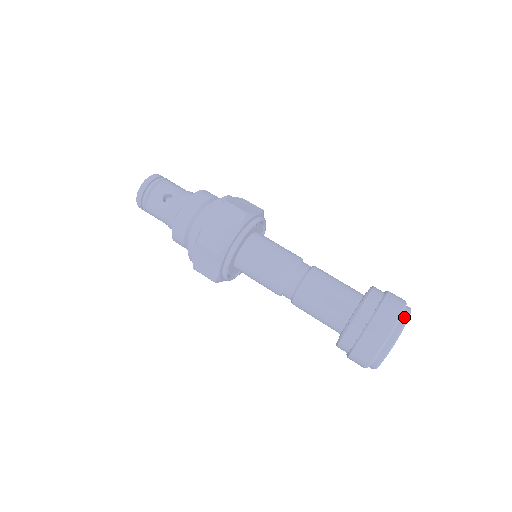
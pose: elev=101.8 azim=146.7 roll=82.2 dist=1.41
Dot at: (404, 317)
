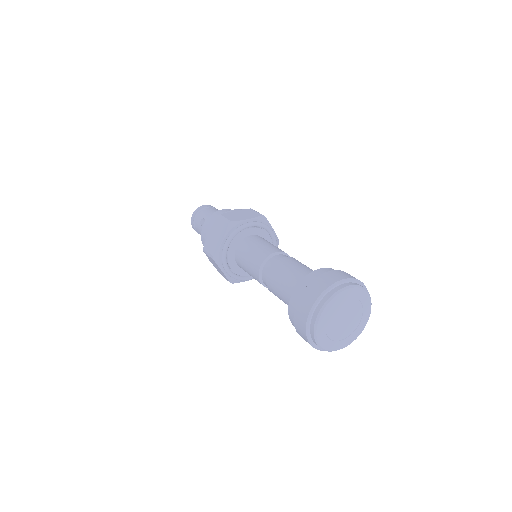
Dot at: (329, 294)
